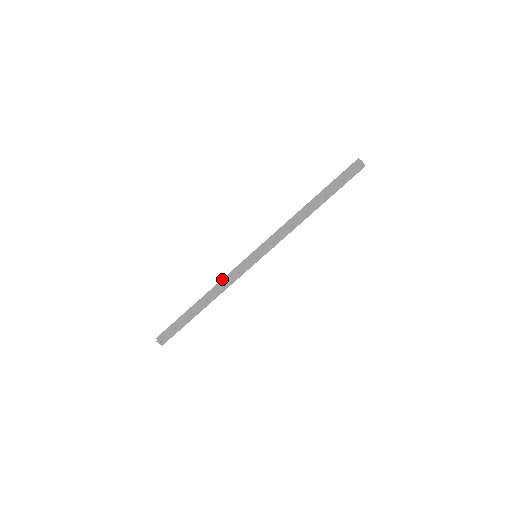
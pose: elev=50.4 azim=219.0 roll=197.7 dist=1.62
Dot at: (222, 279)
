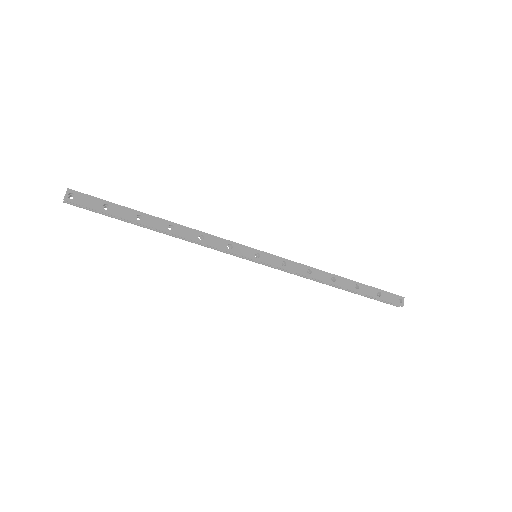
Dot at: occluded
